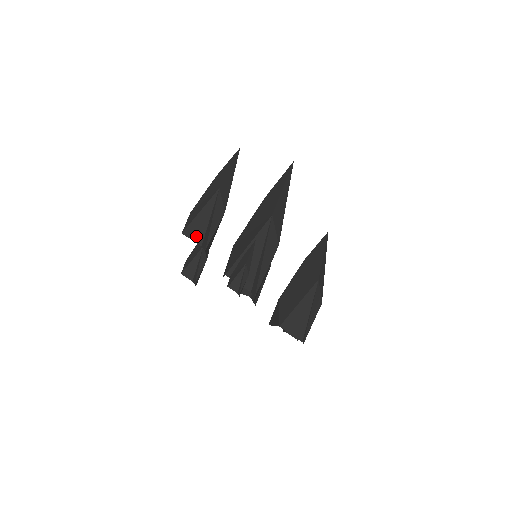
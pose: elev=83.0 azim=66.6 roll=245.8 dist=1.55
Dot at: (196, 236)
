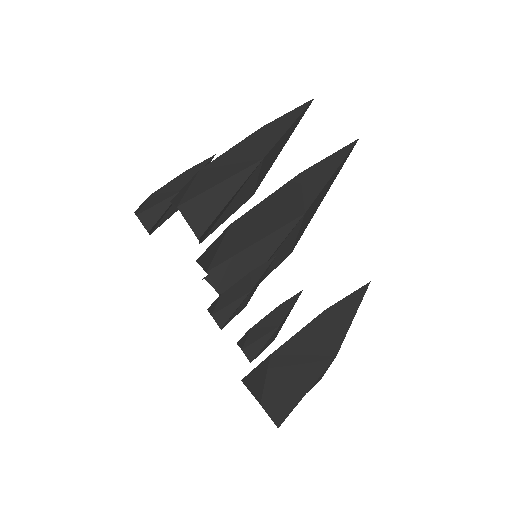
Dot at: (197, 220)
